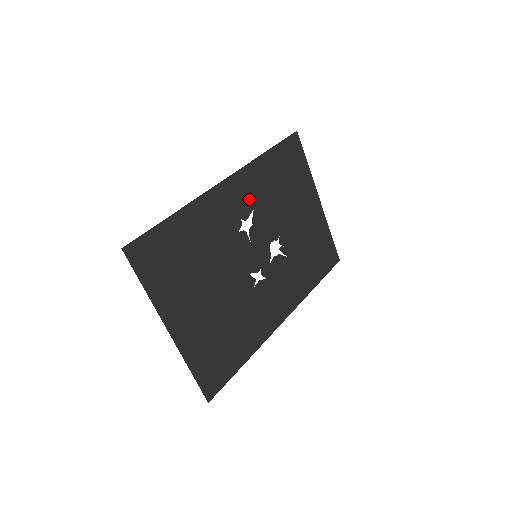
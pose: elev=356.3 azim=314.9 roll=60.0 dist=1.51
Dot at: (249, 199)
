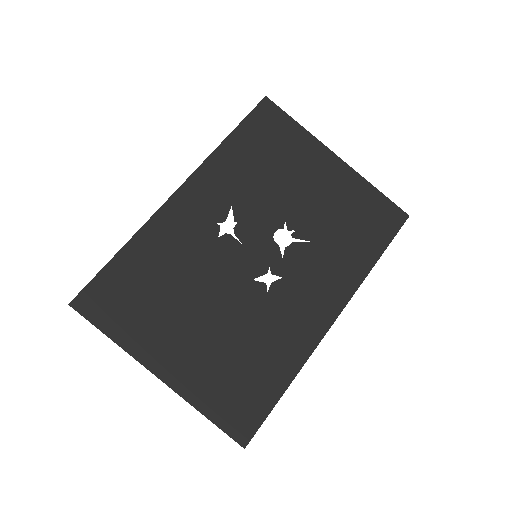
Dot at: (221, 197)
